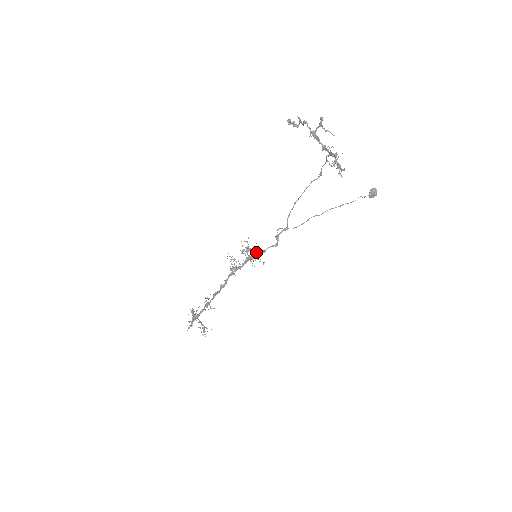
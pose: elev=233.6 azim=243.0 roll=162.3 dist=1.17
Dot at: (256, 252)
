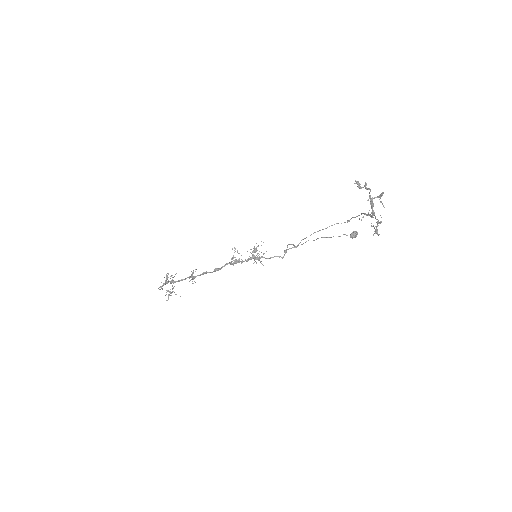
Dot at: occluded
